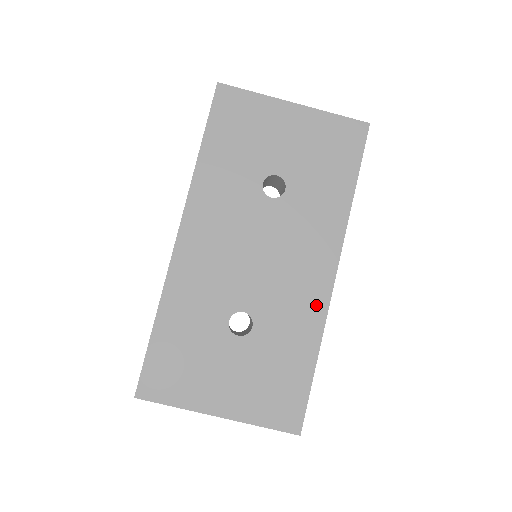
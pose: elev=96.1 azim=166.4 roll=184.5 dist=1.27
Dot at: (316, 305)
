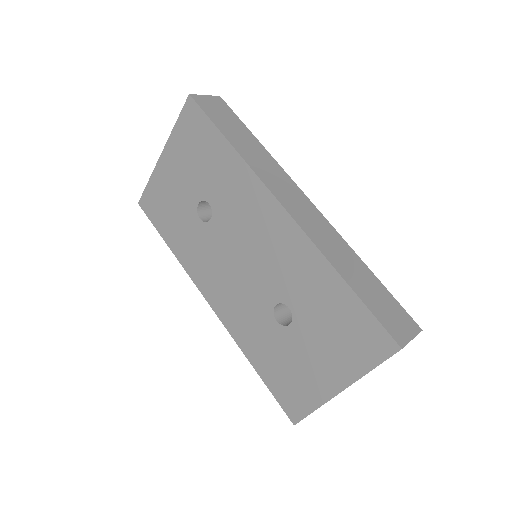
Dot at: (299, 244)
